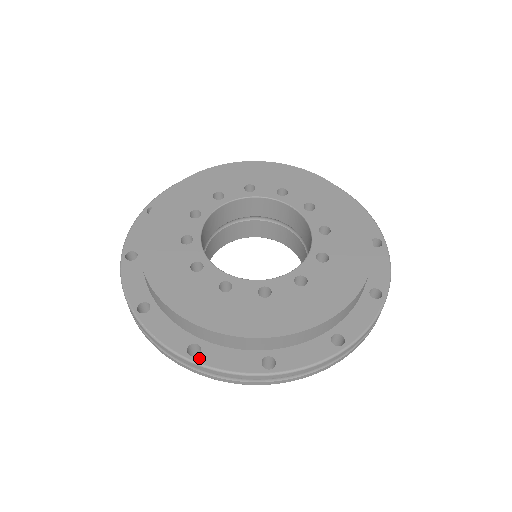
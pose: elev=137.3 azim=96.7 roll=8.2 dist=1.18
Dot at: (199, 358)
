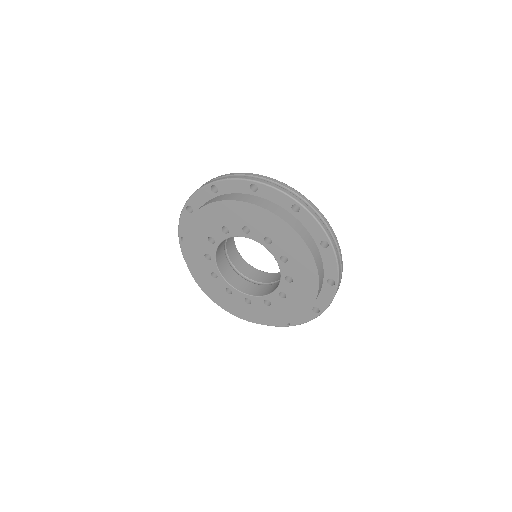
Dot at: occluded
